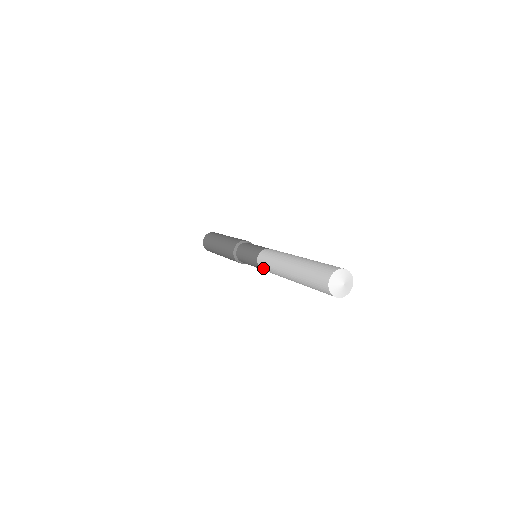
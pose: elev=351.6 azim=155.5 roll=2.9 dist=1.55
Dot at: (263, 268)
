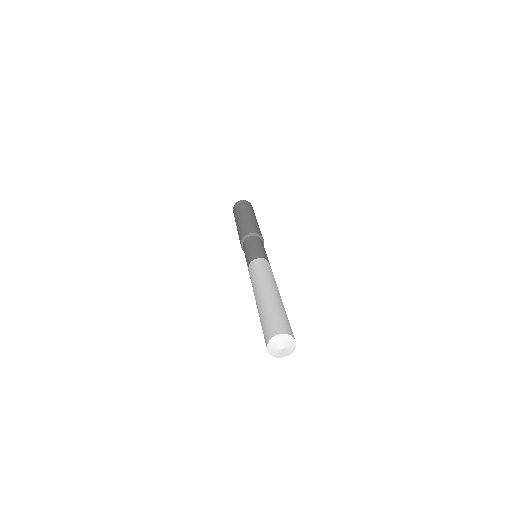
Dot at: occluded
